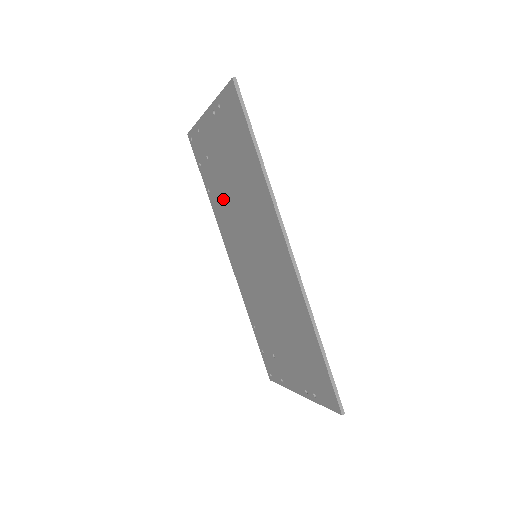
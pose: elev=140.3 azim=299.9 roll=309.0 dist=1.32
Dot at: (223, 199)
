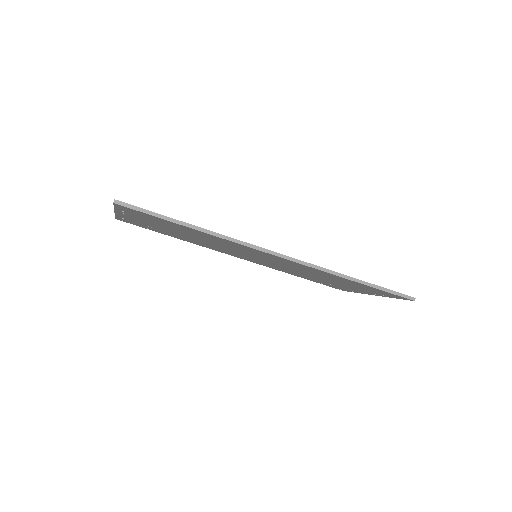
Dot at: (192, 240)
